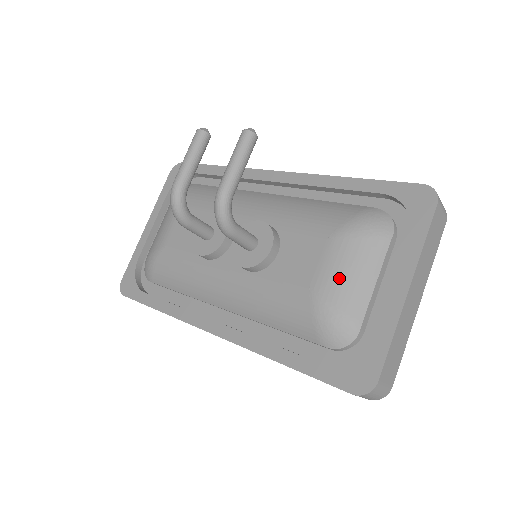
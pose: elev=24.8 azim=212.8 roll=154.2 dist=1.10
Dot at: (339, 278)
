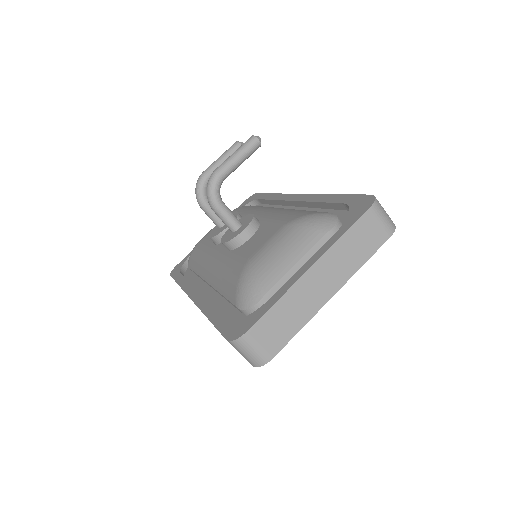
Dot at: (269, 253)
